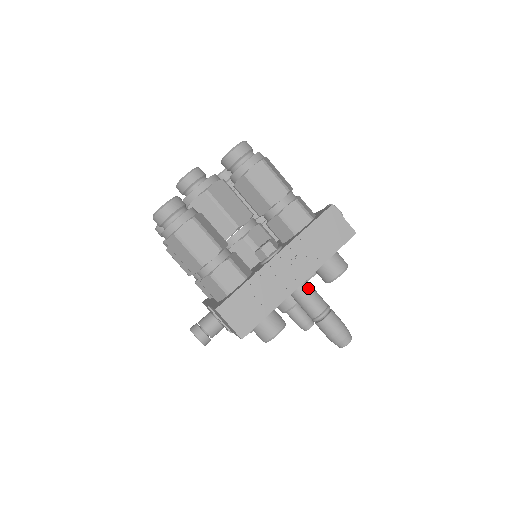
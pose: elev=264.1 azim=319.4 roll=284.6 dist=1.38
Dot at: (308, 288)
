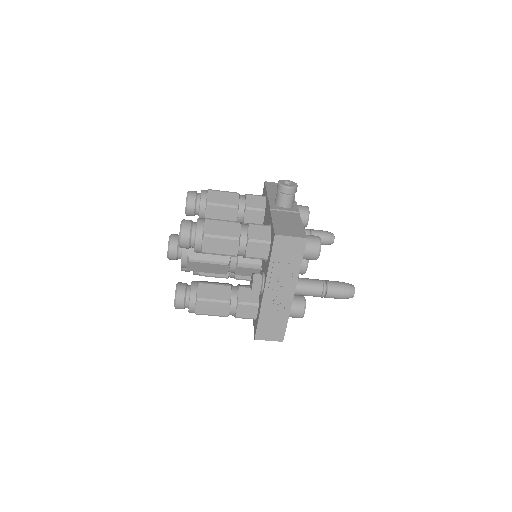
Dot at: (301, 288)
